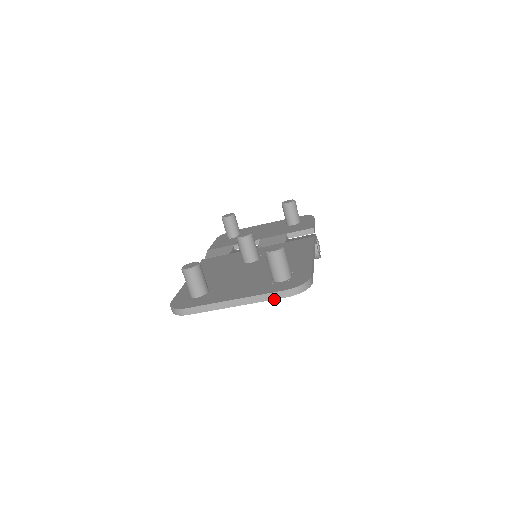
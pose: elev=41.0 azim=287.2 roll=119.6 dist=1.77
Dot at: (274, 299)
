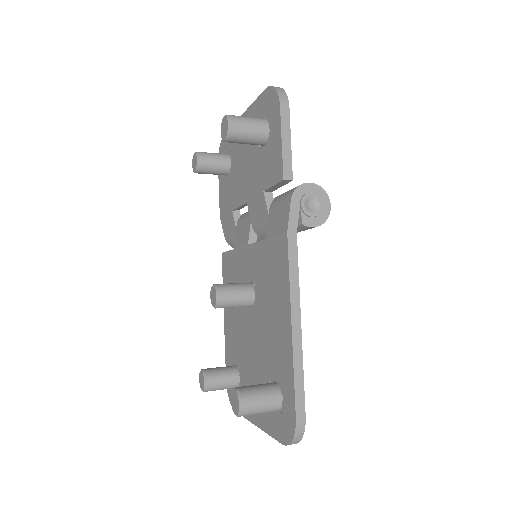
Dot at: occluded
